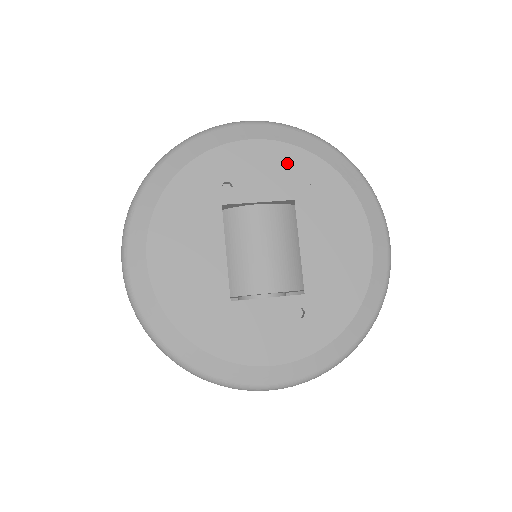
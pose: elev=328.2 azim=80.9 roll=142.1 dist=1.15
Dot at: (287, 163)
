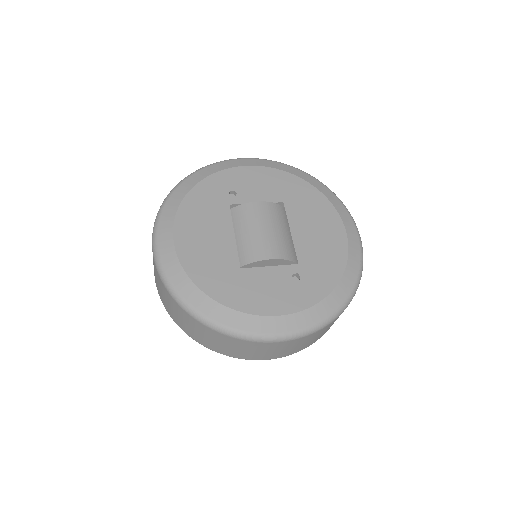
Dot at: (275, 180)
